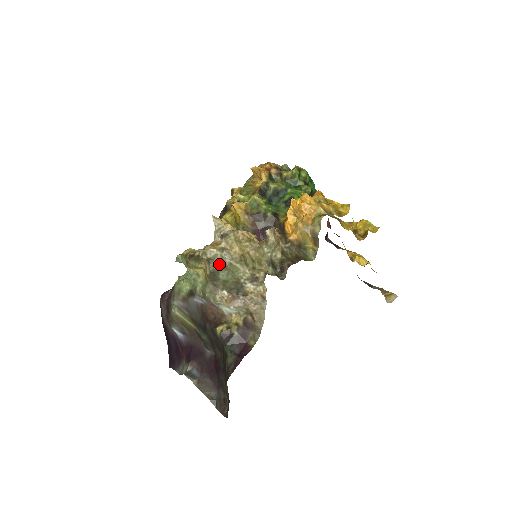
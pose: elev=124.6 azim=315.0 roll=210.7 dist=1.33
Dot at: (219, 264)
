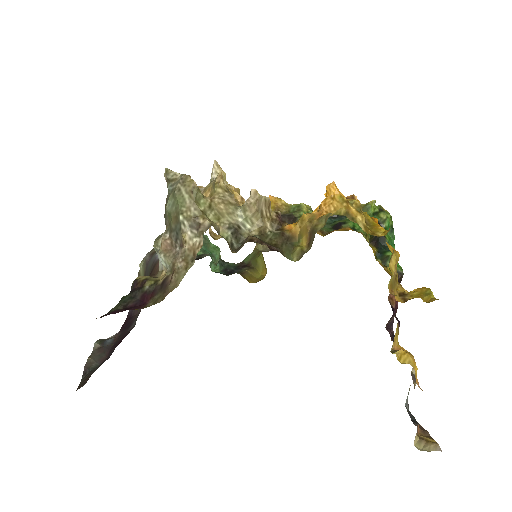
Dot at: (172, 188)
